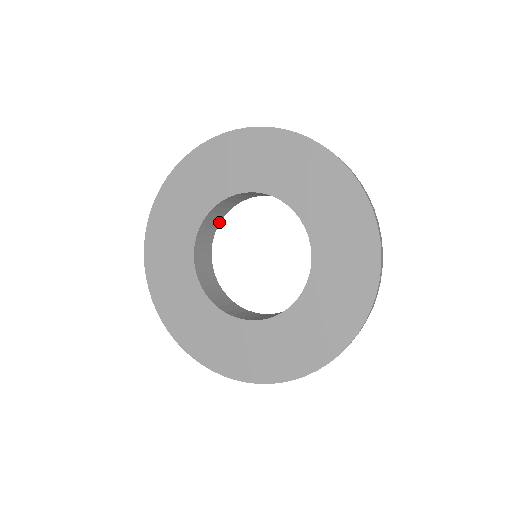
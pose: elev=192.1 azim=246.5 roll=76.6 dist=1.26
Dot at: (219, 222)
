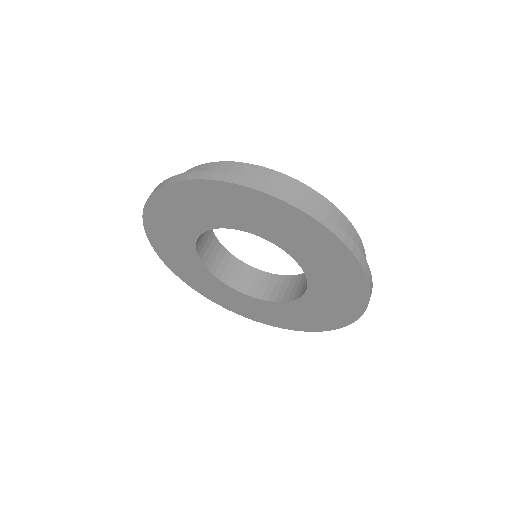
Dot at: occluded
